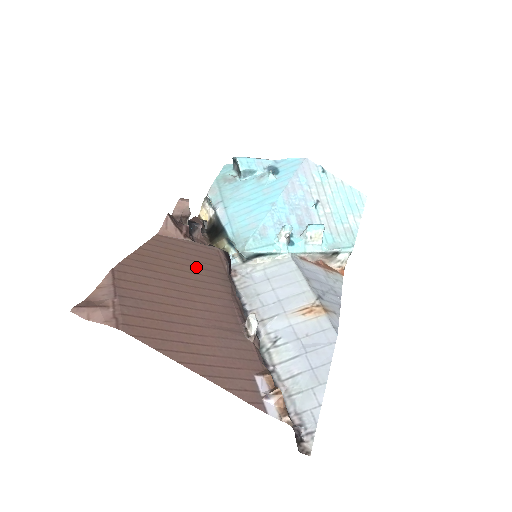
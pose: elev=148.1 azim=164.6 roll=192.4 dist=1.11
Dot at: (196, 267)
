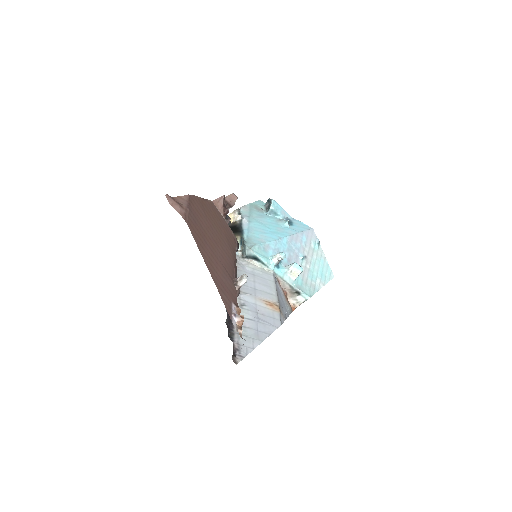
Dot at: (224, 233)
